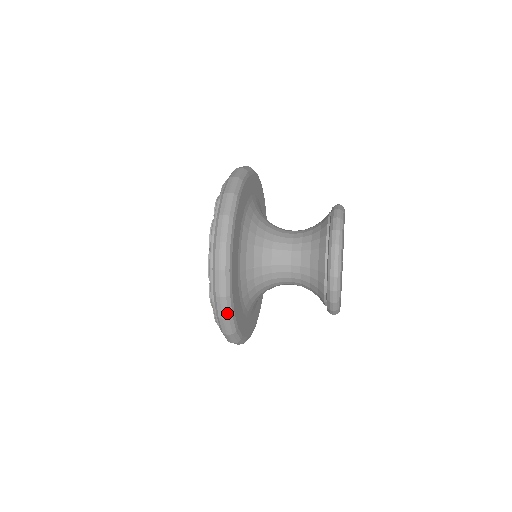
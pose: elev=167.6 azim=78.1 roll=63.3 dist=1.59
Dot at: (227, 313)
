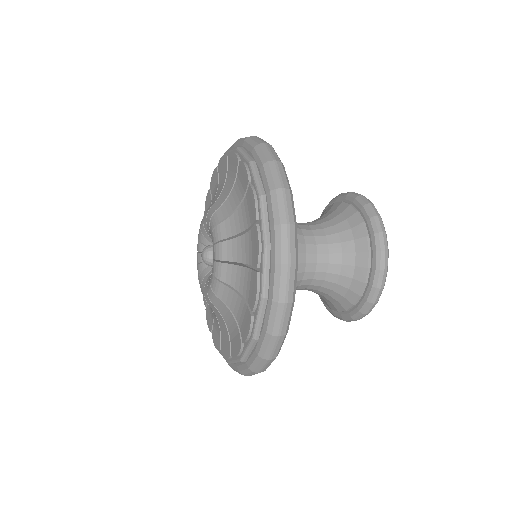
Dot at: (277, 352)
